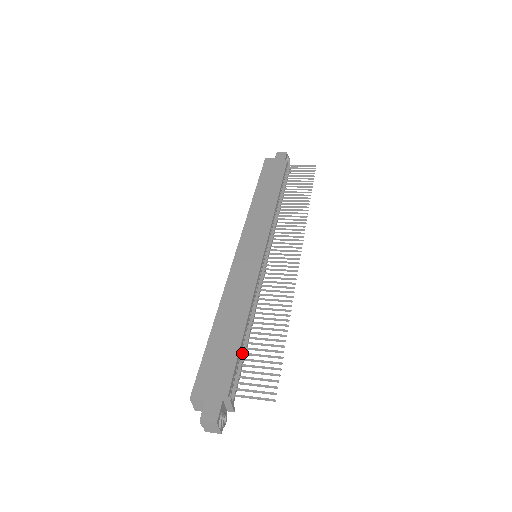
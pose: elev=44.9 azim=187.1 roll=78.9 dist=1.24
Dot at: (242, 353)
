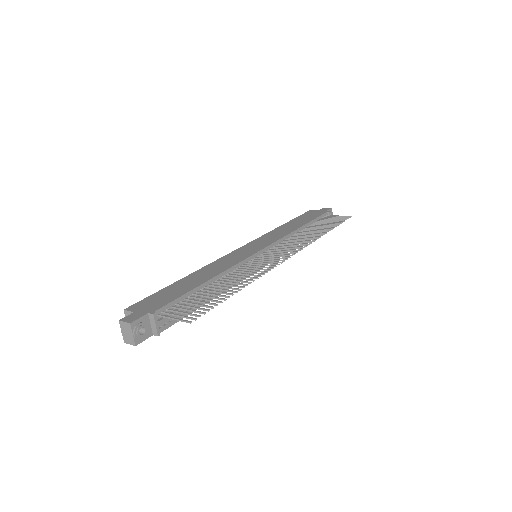
Dot at: (191, 296)
